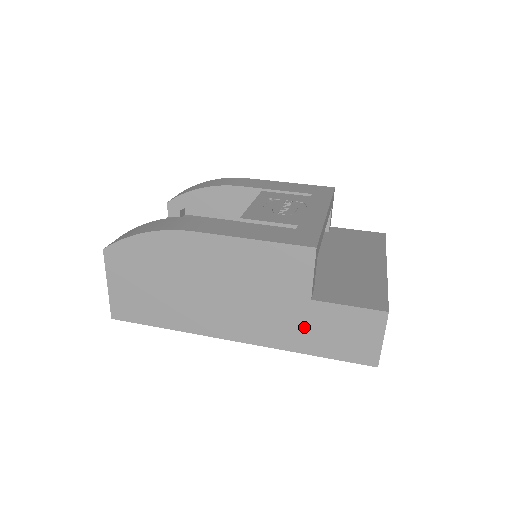
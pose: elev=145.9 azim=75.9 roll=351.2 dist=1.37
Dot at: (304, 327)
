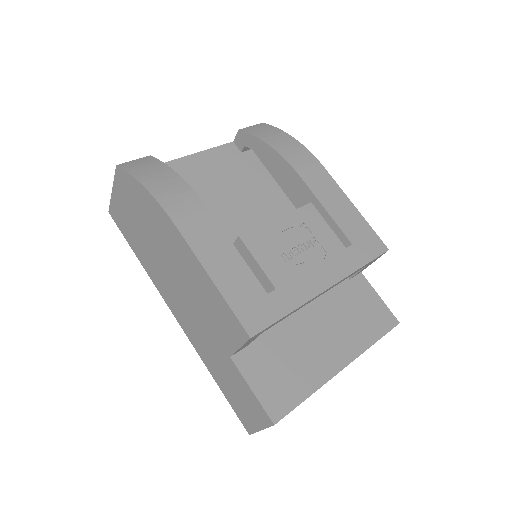
Dot at: (218, 363)
